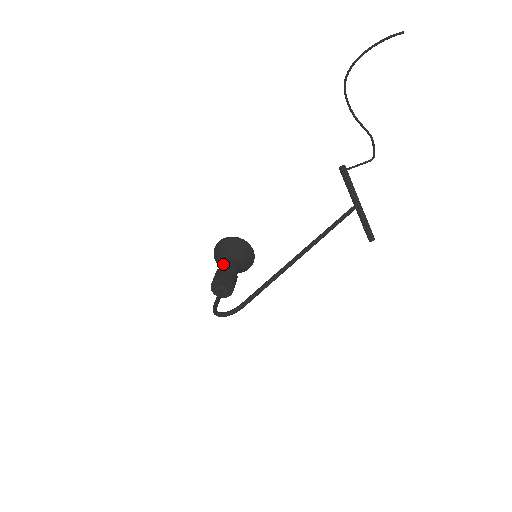
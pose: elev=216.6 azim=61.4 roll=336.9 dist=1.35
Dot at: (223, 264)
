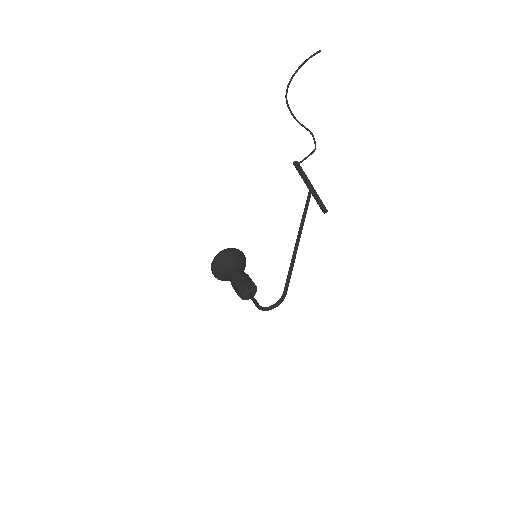
Dot at: (234, 273)
